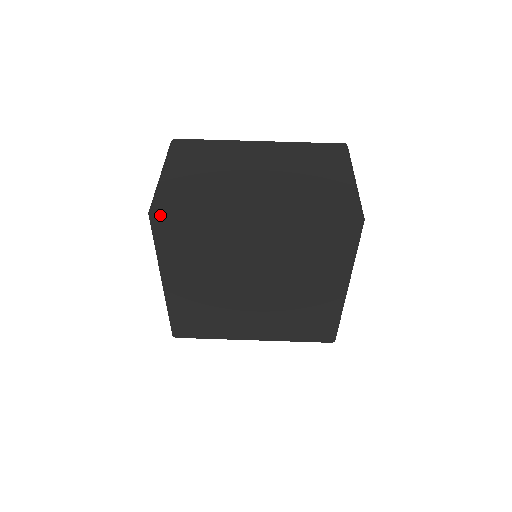
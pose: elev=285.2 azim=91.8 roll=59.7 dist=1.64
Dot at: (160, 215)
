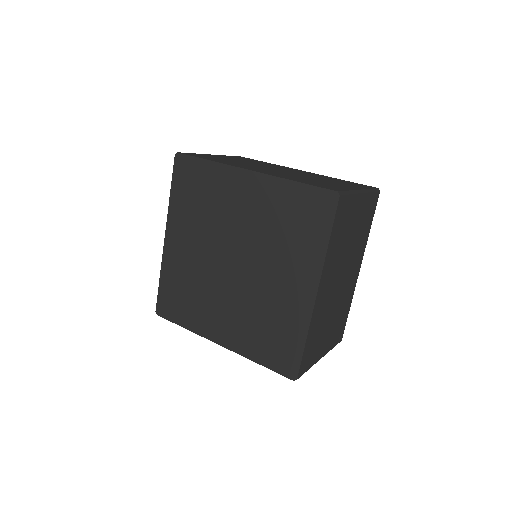
Dot at: (182, 158)
